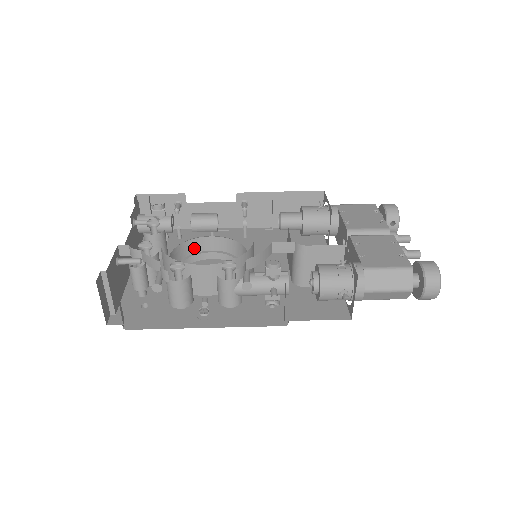
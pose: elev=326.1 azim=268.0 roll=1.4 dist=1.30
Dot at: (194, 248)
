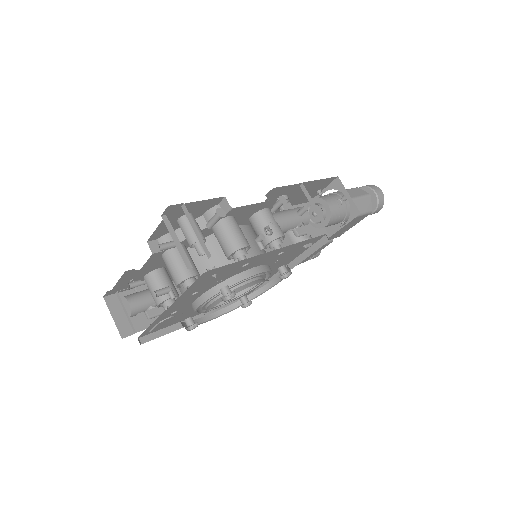
Dot at: occluded
